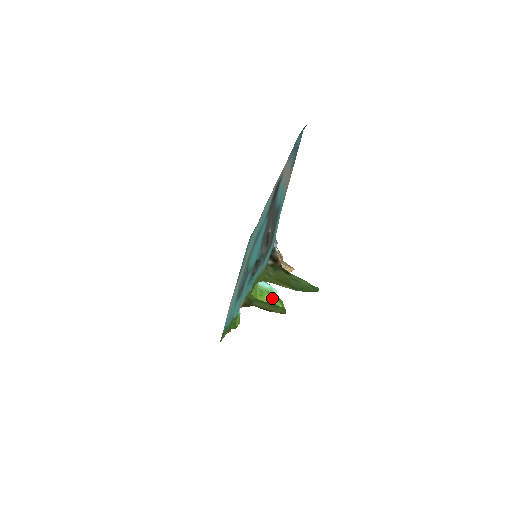
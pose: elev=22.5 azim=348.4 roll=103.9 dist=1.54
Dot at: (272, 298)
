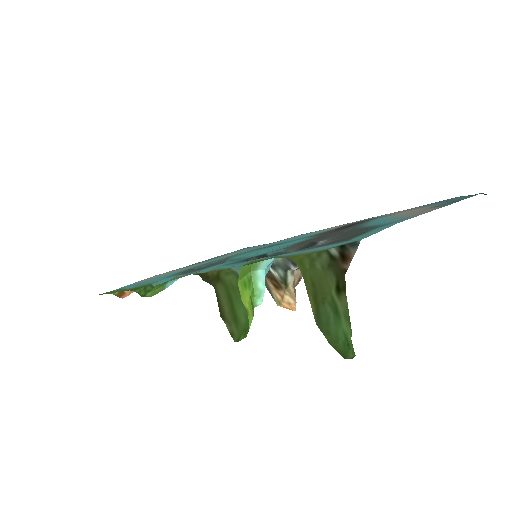
Dot at: (251, 304)
